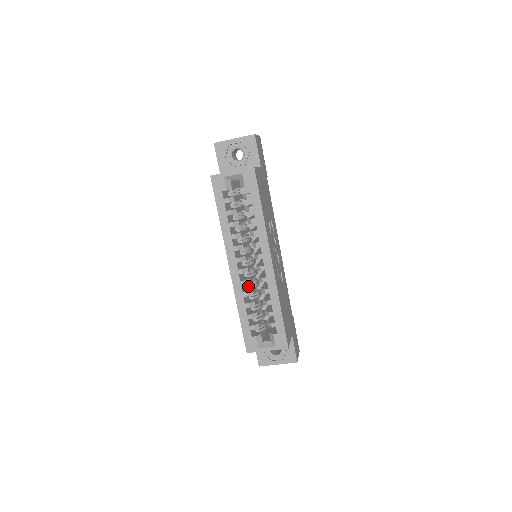
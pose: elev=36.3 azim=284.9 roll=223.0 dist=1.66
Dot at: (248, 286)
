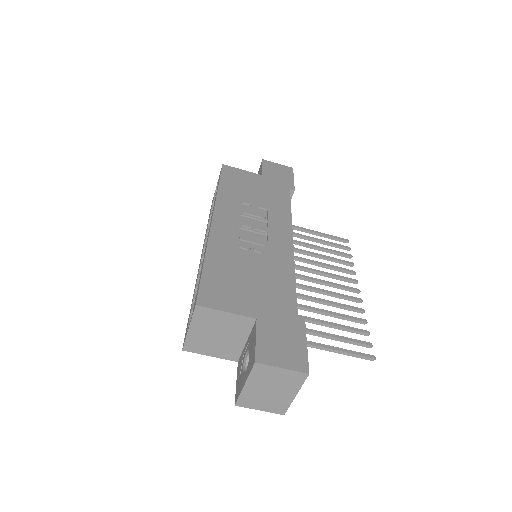
Dot at: occluded
